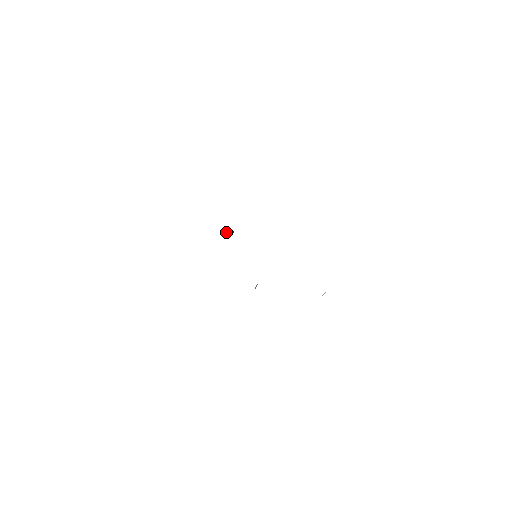
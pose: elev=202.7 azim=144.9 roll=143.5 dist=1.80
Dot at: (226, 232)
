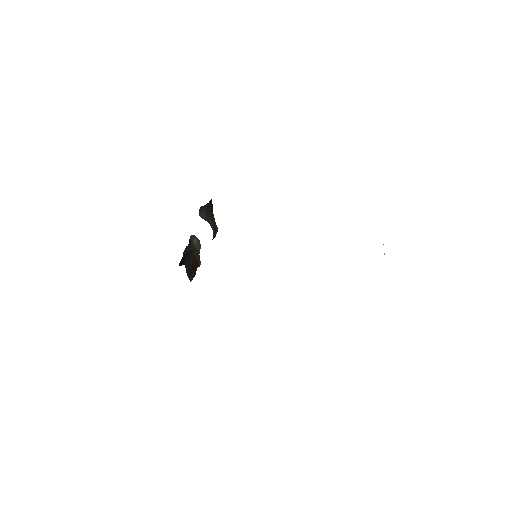
Dot at: occluded
